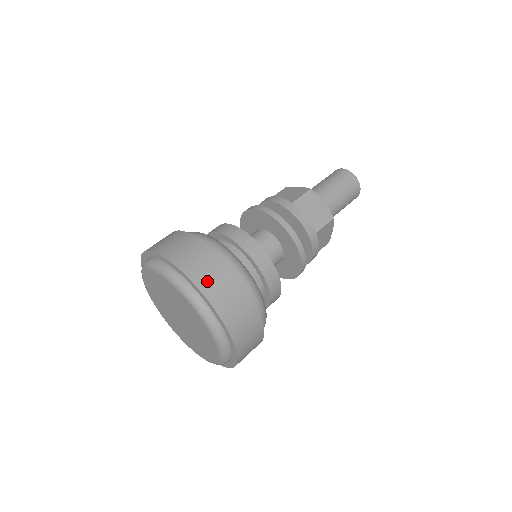
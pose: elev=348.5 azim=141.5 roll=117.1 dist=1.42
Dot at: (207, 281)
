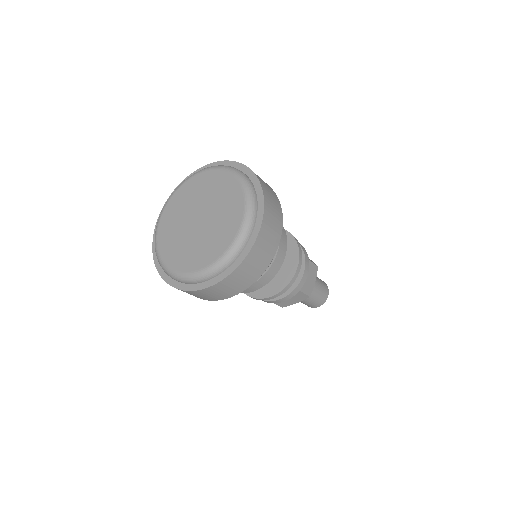
Dot at: occluded
